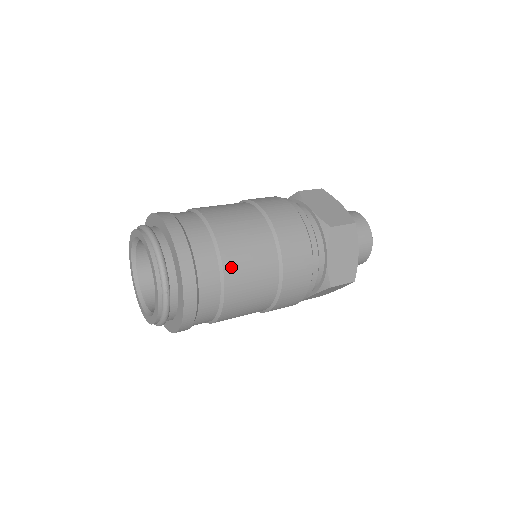
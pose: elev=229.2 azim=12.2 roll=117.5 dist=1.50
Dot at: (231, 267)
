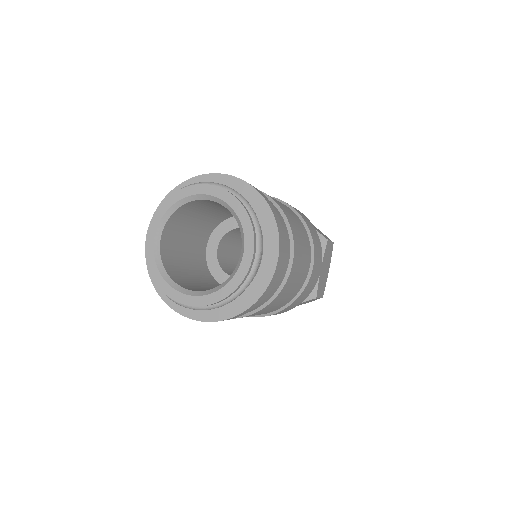
Dot at: (296, 251)
